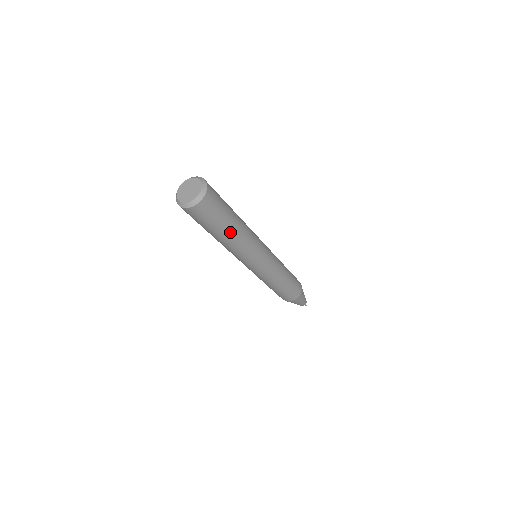
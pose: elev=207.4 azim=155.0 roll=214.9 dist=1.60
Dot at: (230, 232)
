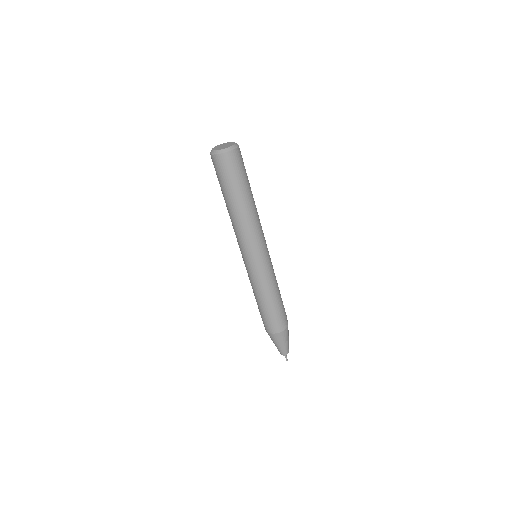
Dot at: (244, 200)
